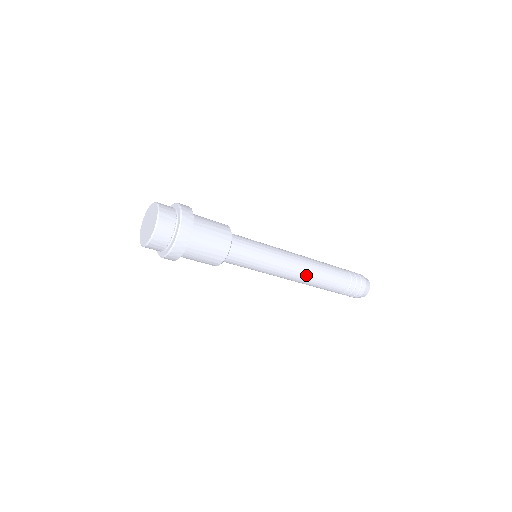
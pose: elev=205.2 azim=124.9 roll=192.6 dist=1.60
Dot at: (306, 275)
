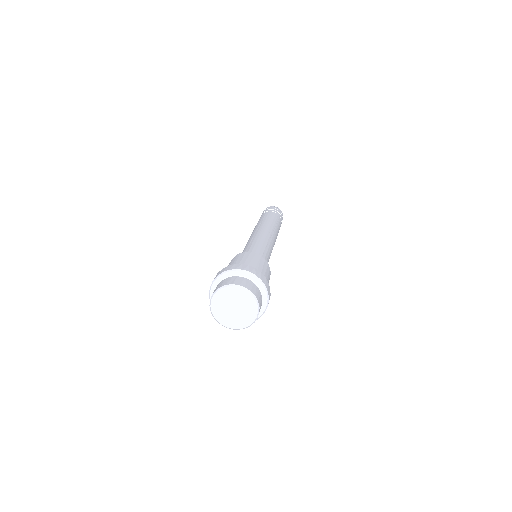
Dot at: occluded
